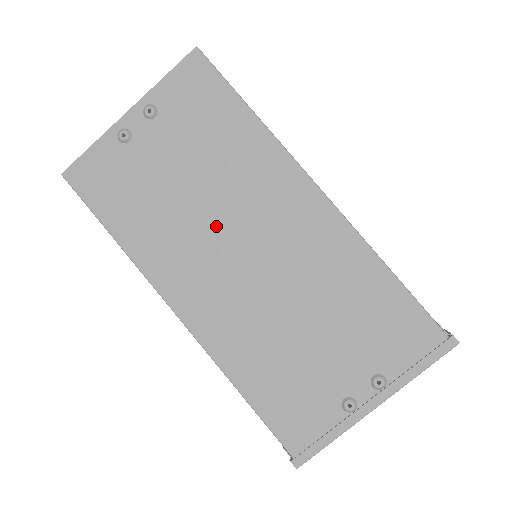
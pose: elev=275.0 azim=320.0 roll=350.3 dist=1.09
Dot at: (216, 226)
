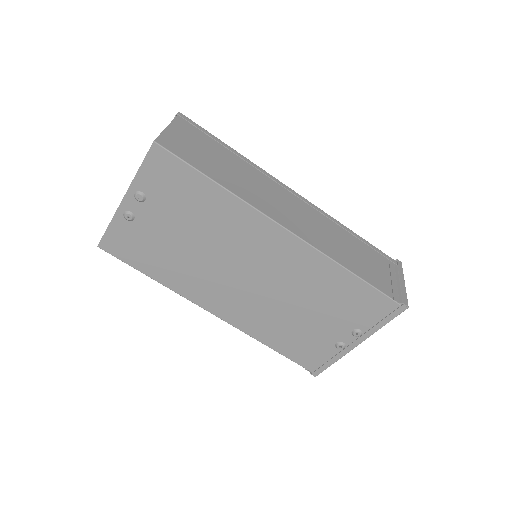
Dot at: (220, 263)
